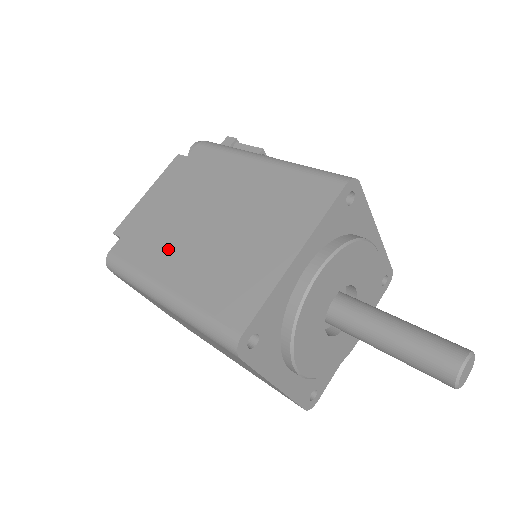
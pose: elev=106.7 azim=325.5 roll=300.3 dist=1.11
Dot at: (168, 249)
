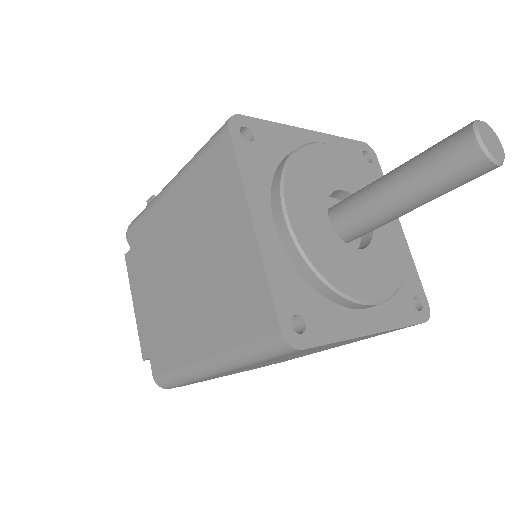
Dot at: (180, 329)
